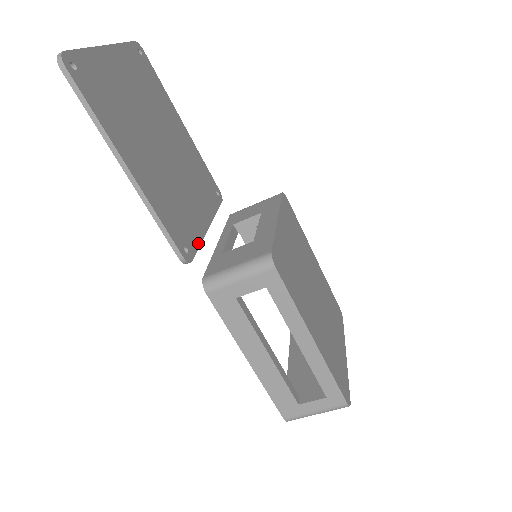
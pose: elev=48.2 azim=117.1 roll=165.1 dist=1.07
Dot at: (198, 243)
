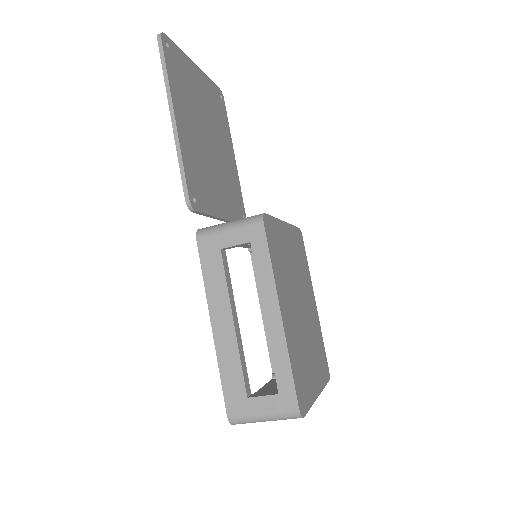
Dot at: (208, 212)
